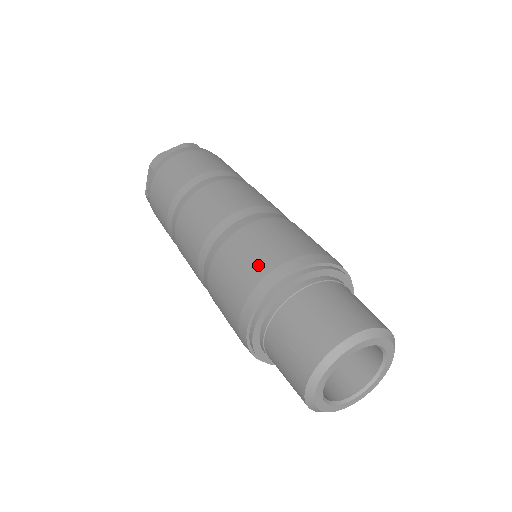
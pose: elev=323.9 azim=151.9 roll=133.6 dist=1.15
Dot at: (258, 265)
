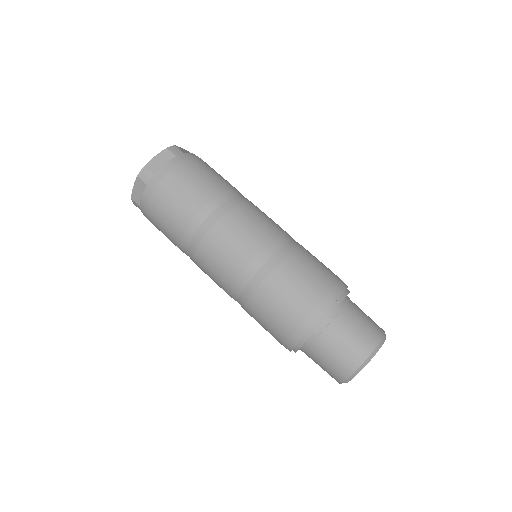
Dot at: (301, 304)
